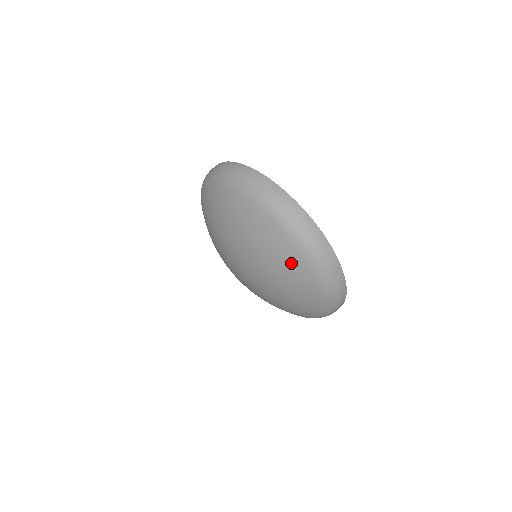
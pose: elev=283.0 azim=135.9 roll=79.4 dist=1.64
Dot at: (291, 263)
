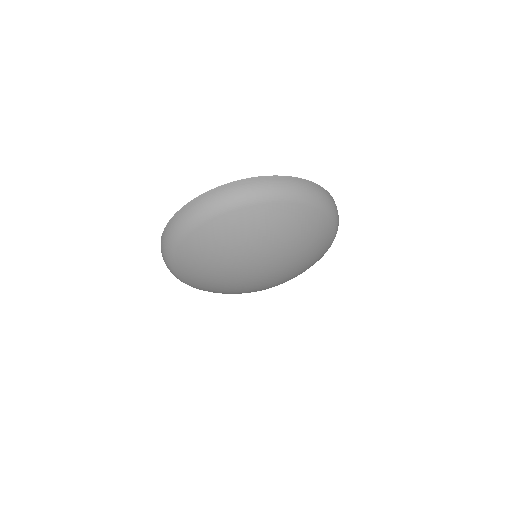
Dot at: (298, 218)
